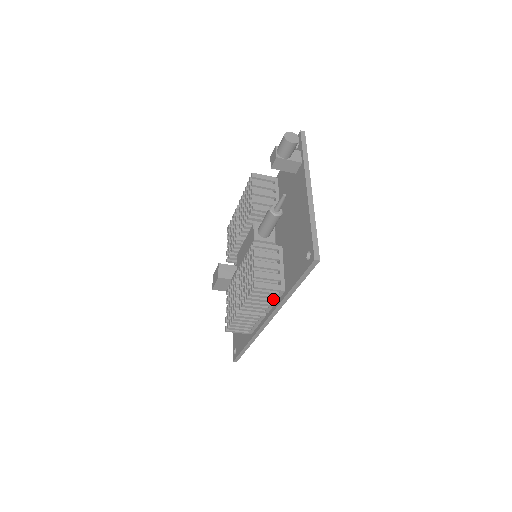
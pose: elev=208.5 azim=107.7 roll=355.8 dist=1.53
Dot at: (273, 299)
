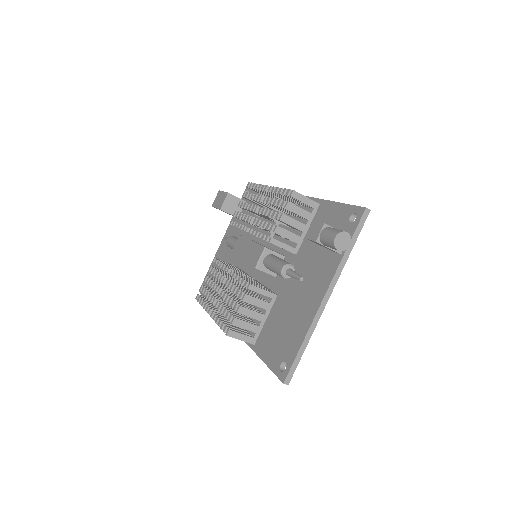
Dot at: occluded
